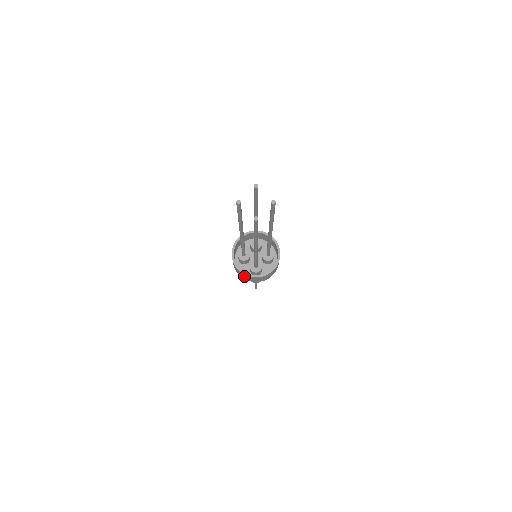
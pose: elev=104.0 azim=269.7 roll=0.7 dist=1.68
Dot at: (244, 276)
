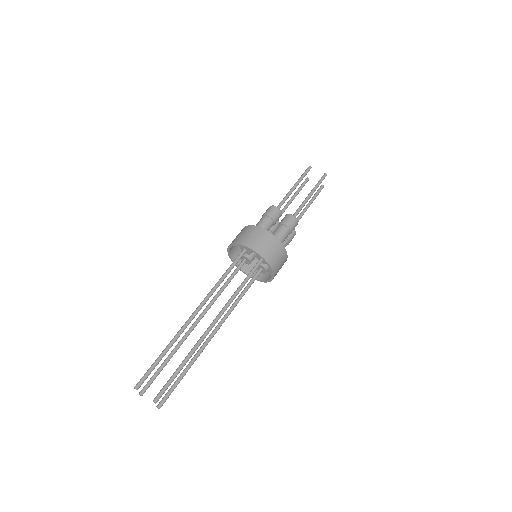
Dot at: (234, 248)
